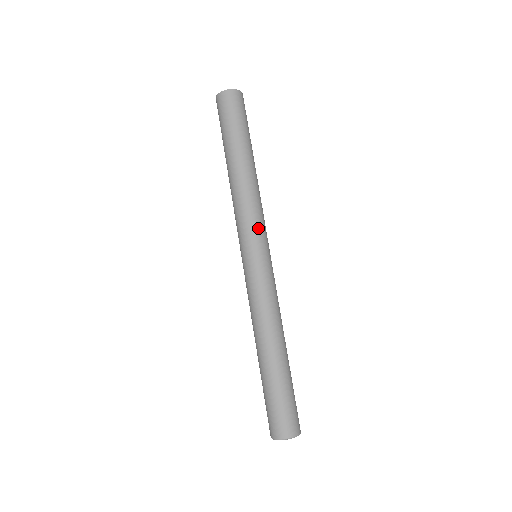
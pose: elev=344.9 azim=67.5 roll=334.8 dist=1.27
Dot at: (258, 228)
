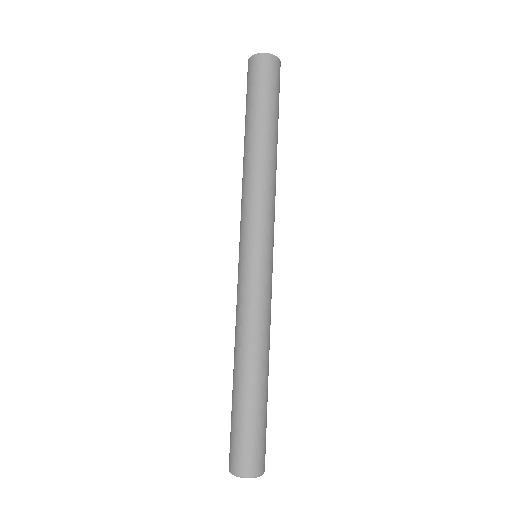
Dot at: (262, 224)
